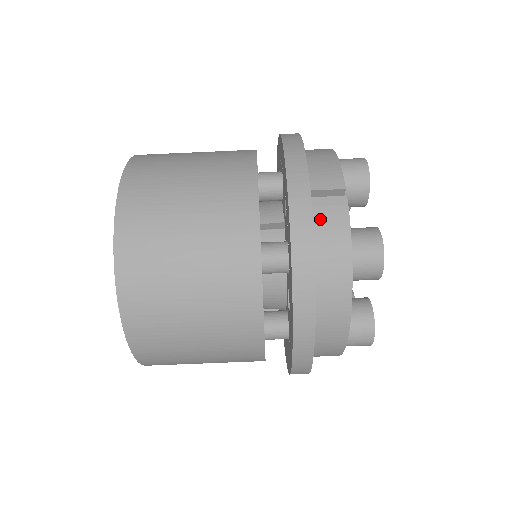
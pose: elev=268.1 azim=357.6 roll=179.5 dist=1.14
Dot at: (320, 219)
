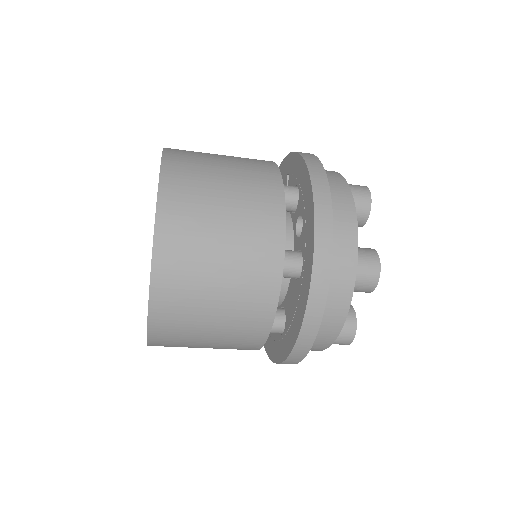
Dot at: occluded
